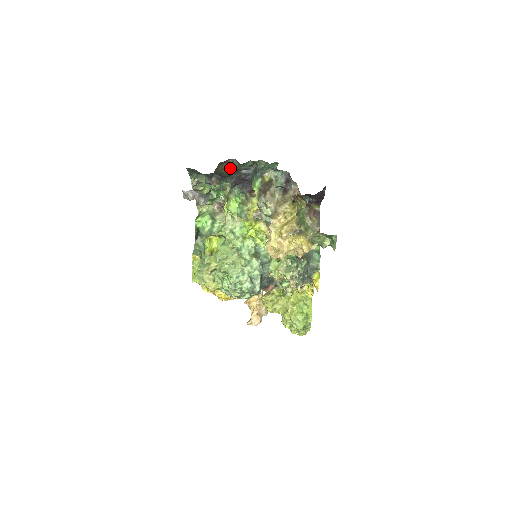
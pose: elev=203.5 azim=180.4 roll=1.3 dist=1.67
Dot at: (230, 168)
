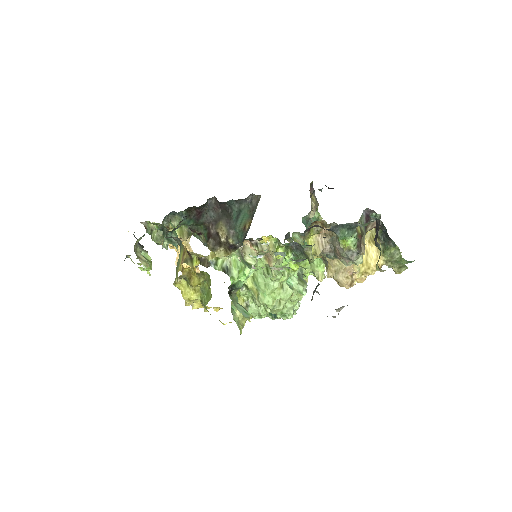
Dot at: occluded
